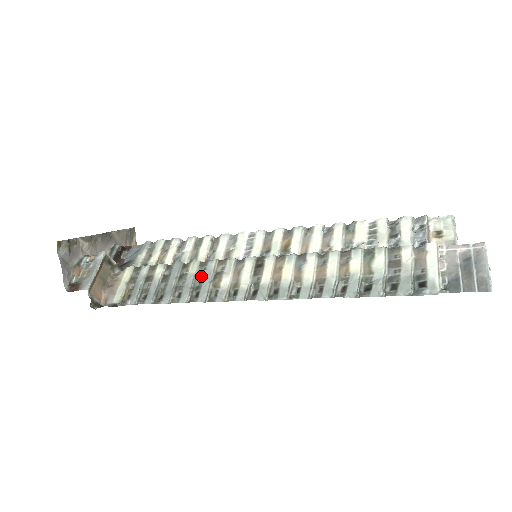
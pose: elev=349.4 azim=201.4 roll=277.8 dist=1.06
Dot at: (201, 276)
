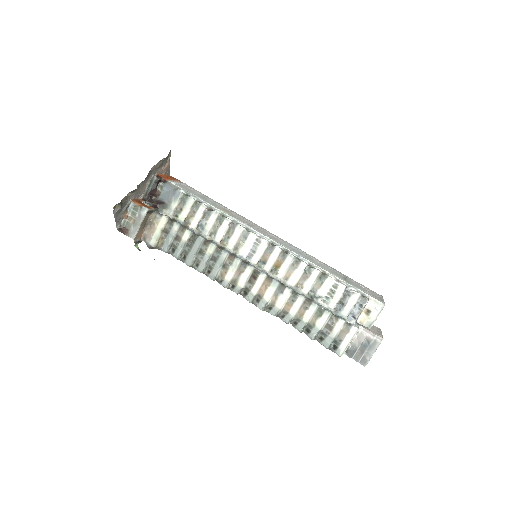
Dot at: (214, 259)
